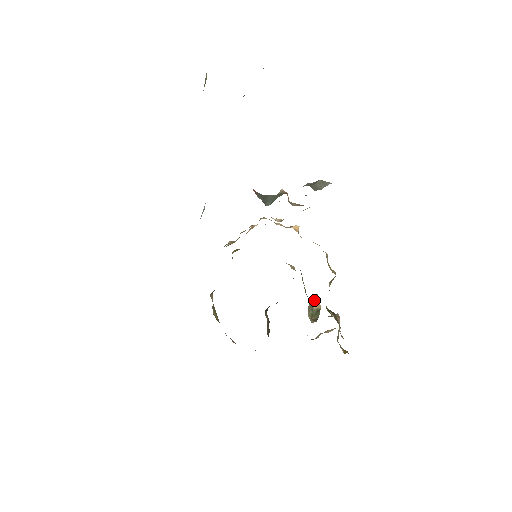
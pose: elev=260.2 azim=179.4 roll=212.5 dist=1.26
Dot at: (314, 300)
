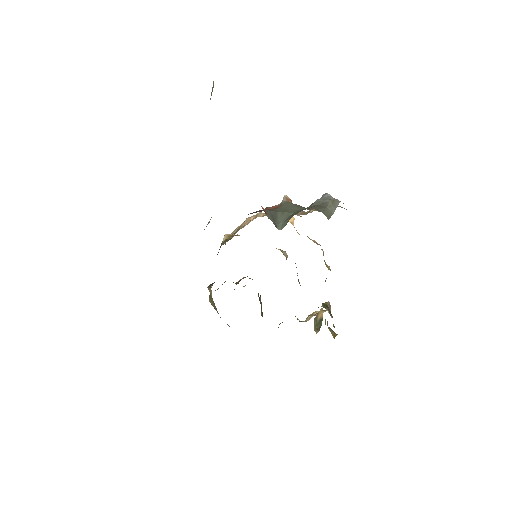
Dot at: (319, 313)
